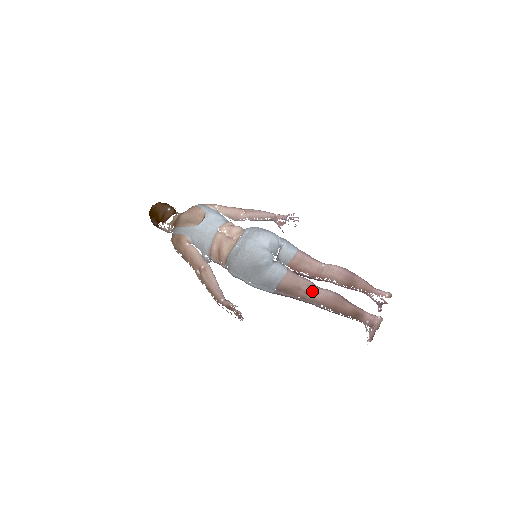
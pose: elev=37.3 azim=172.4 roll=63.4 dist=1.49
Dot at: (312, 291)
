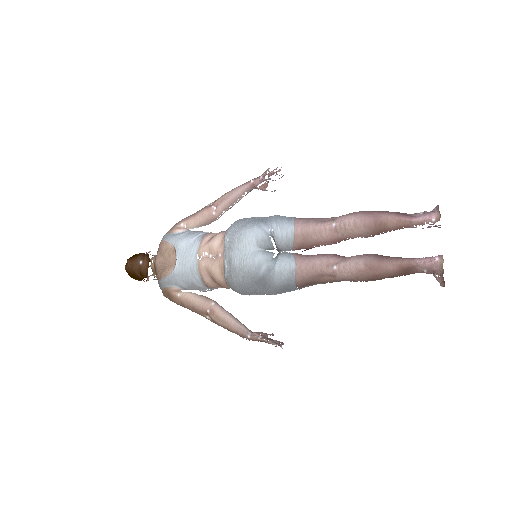
Dot at: (337, 271)
